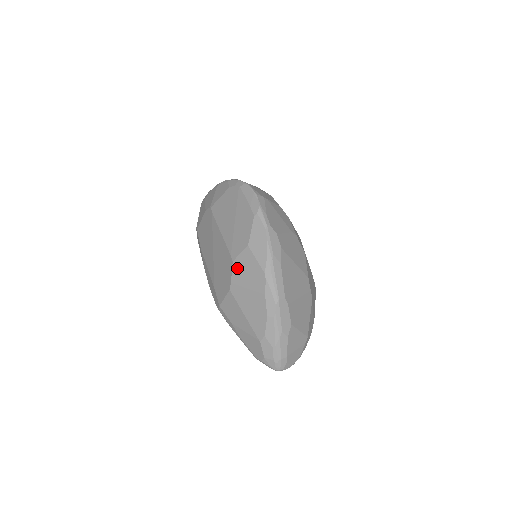
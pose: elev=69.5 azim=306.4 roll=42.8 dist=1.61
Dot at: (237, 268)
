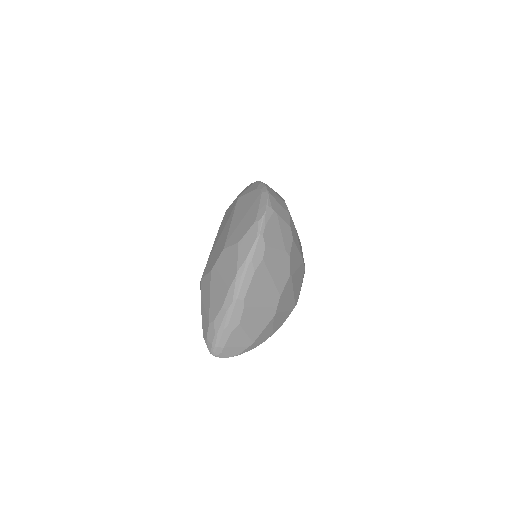
Dot at: (223, 256)
